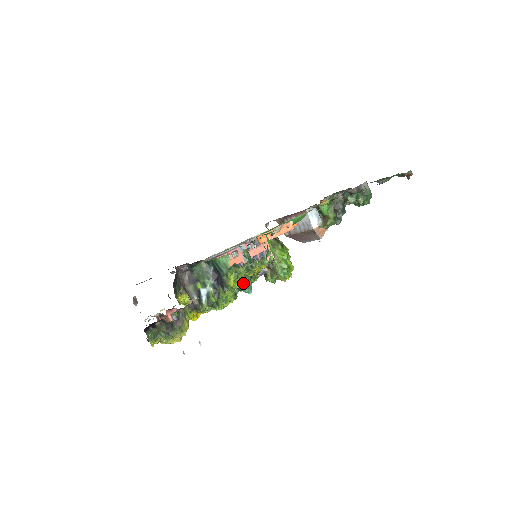
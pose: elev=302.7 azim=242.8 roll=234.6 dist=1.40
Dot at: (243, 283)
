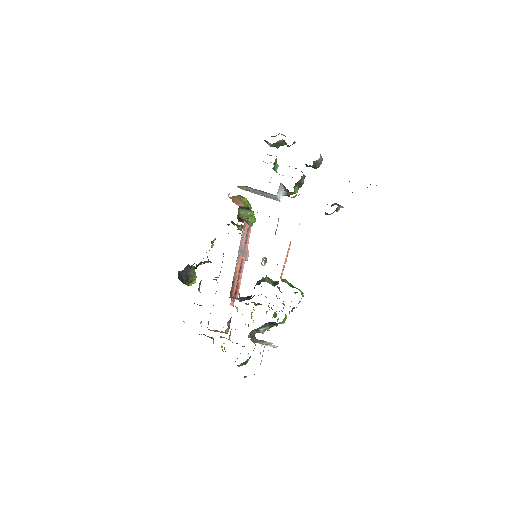
Dot at: occluded
